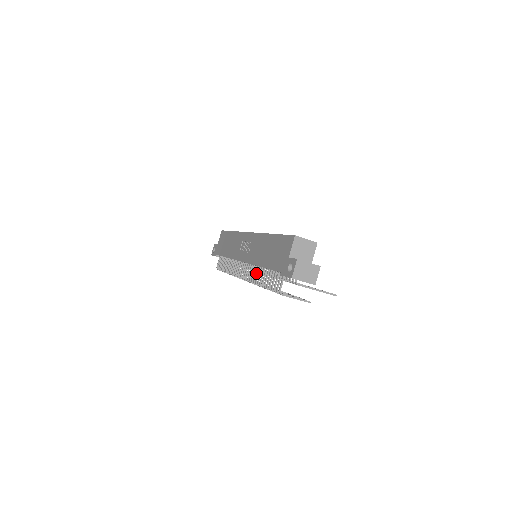
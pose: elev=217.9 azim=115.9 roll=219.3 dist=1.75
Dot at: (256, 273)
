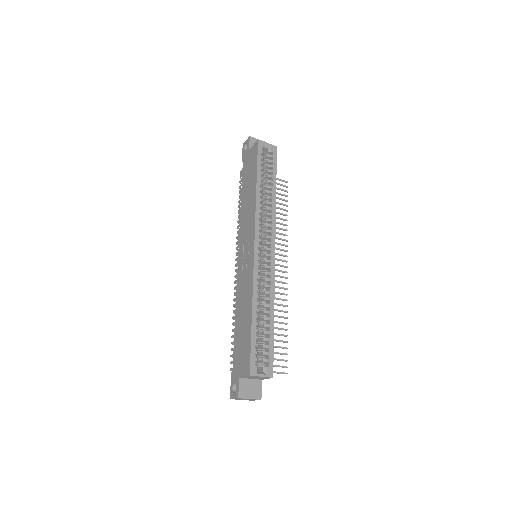
Dot at: occluded
